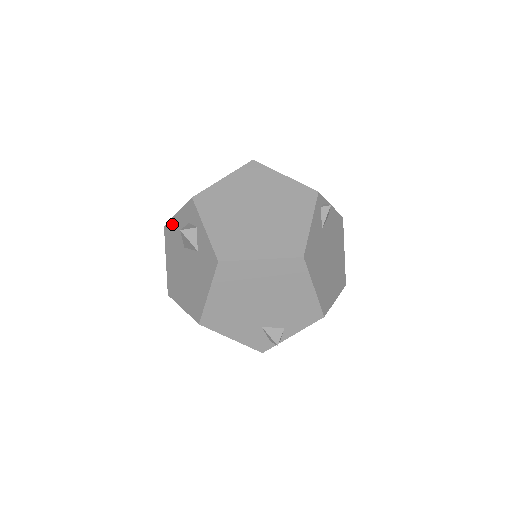
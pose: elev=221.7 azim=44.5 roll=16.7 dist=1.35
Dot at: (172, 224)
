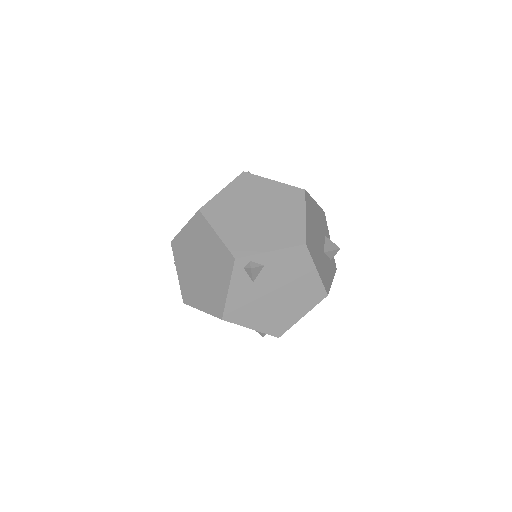
Dot at: occluded
